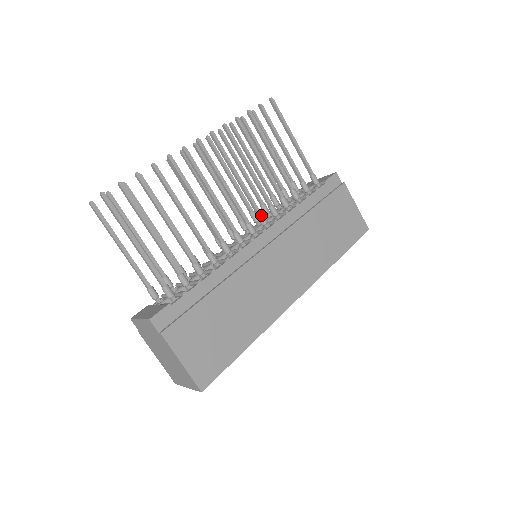
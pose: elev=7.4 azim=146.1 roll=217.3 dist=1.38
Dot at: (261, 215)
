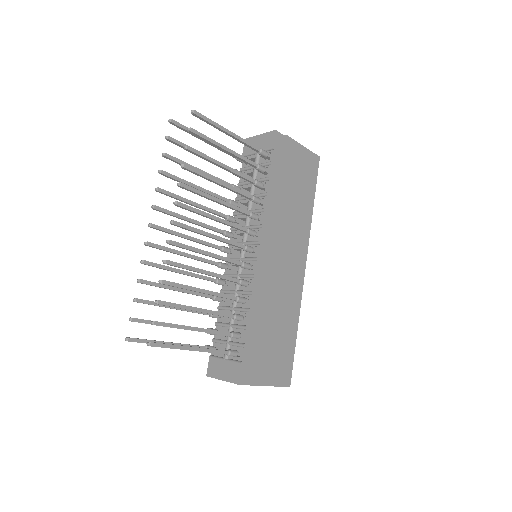
Dot at: (249, 232)
